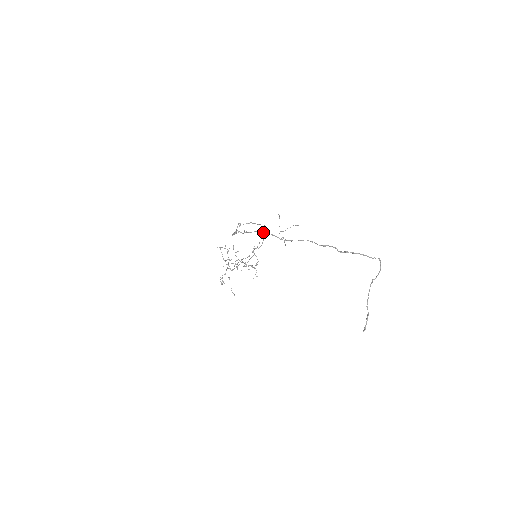
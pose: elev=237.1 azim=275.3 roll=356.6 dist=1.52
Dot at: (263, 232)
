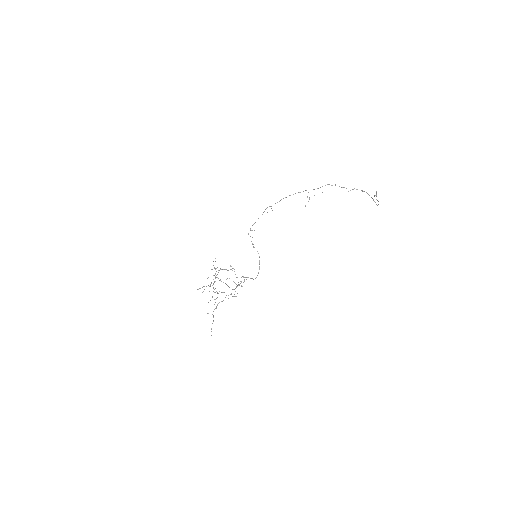
Dot at: occluded
